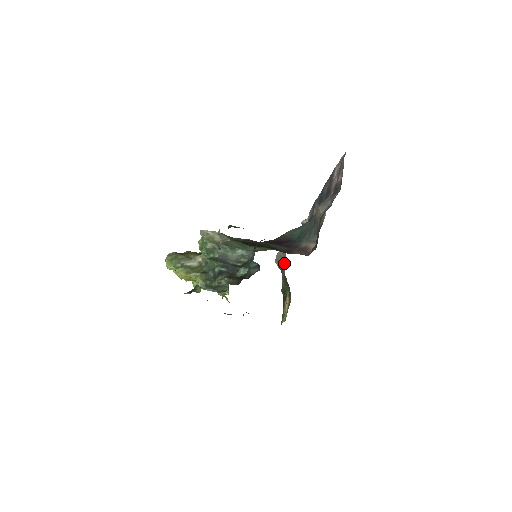
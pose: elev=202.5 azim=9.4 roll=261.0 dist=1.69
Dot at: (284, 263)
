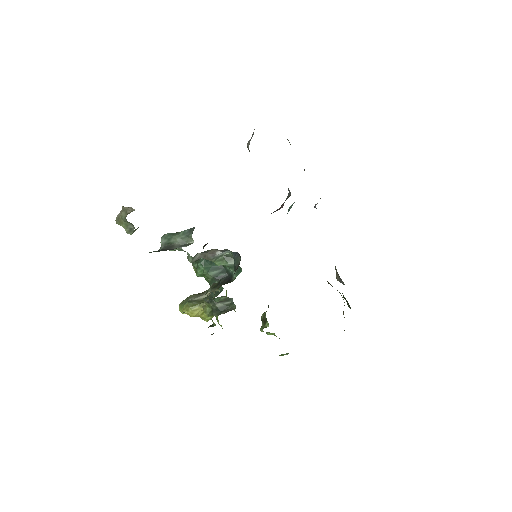
Dot at: occluded
